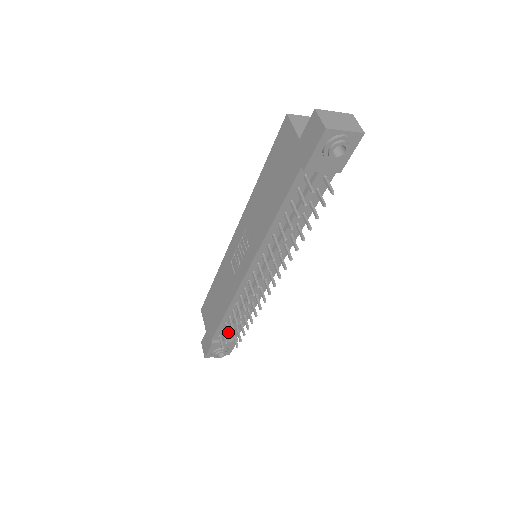
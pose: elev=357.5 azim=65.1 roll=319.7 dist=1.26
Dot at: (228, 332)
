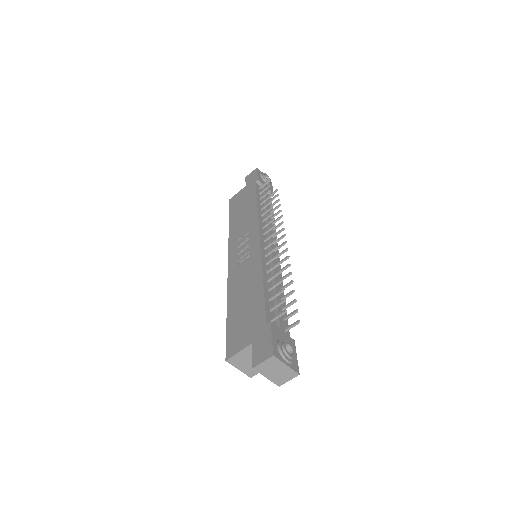
Dot at: (278, 292)
